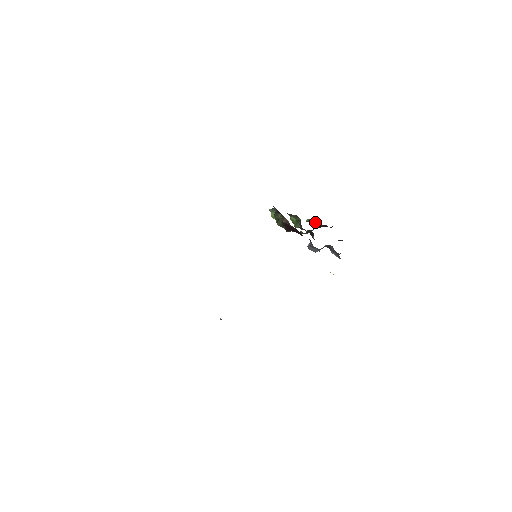
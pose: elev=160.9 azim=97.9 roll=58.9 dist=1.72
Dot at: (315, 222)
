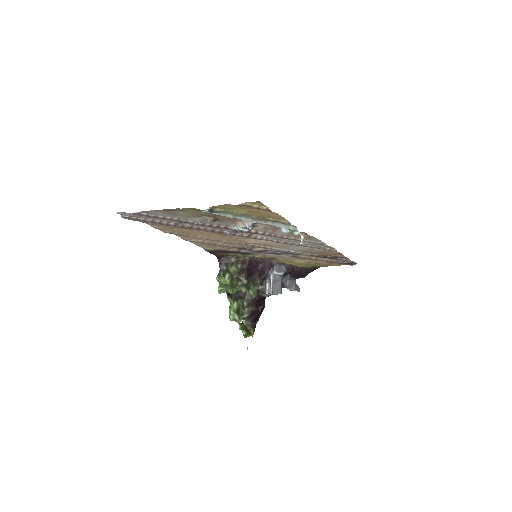
Dot at: (246, 326)
